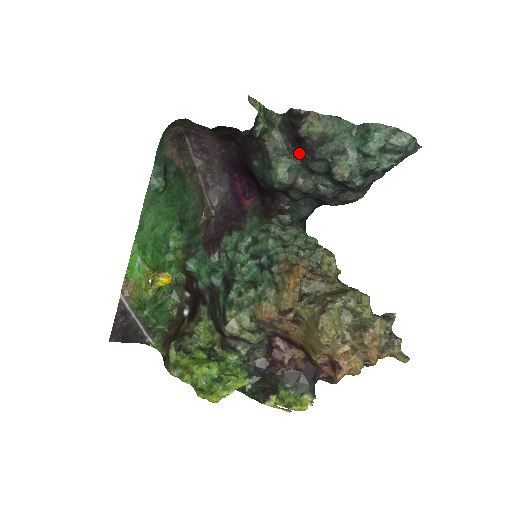
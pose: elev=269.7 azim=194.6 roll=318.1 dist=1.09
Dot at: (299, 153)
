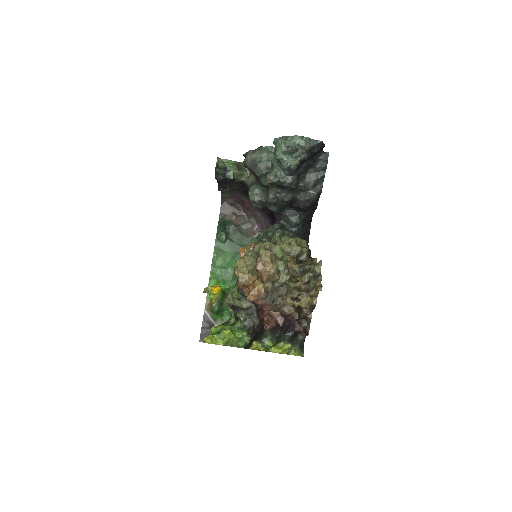
Dot at: (257, 179)
